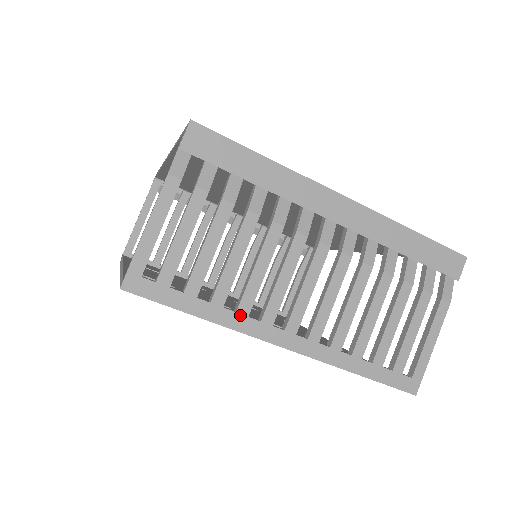
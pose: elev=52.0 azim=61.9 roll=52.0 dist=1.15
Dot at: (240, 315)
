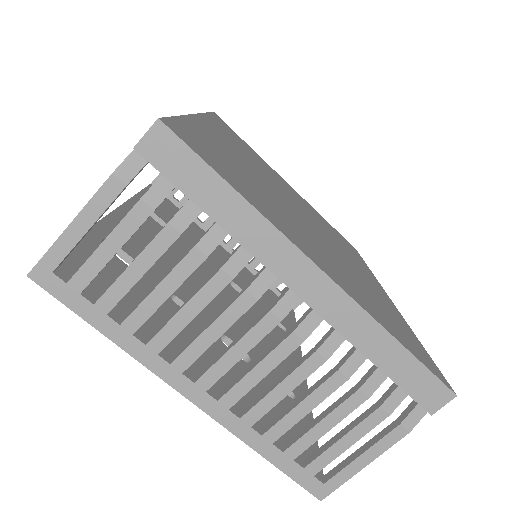
Dot at: (149, 349)
